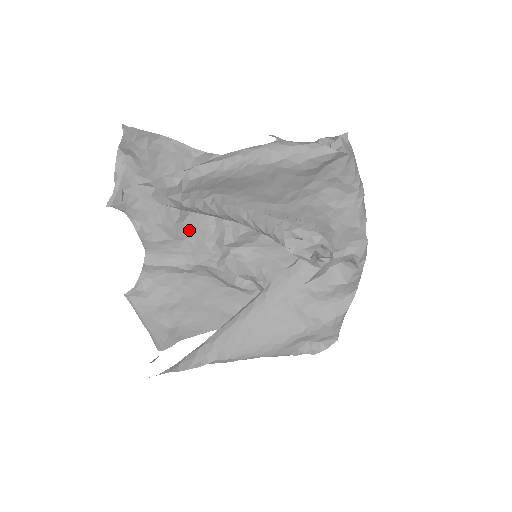
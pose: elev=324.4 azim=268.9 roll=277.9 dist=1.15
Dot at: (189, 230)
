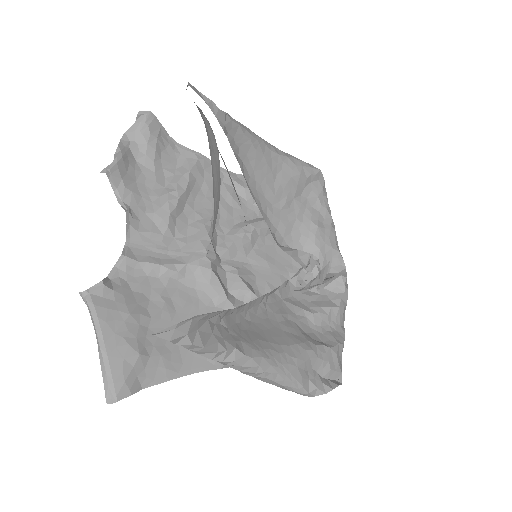
Dot at: (180, 229)
